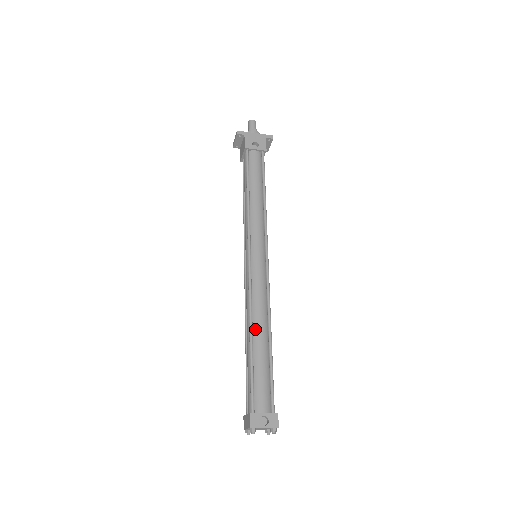
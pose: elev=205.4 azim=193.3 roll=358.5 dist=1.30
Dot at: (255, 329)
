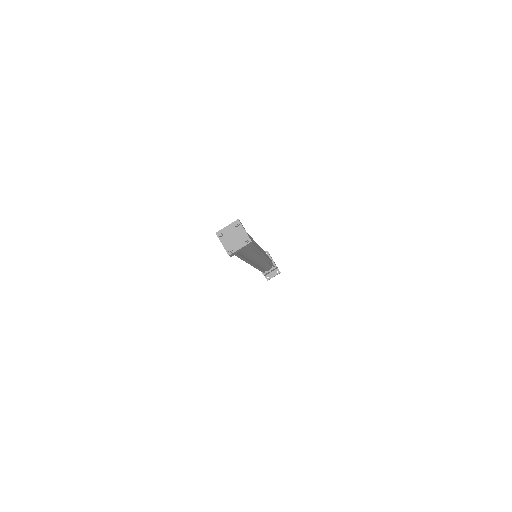
Dot at: occluded
